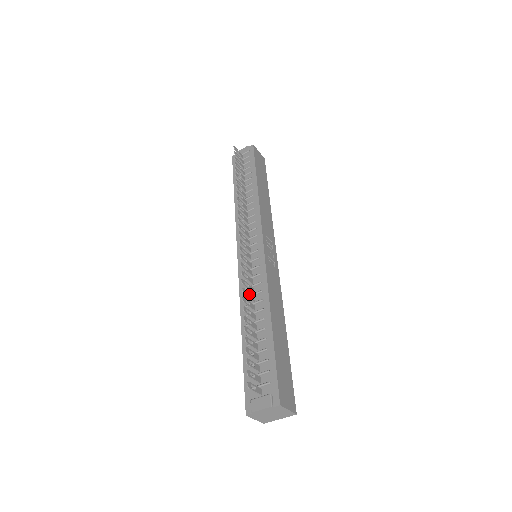
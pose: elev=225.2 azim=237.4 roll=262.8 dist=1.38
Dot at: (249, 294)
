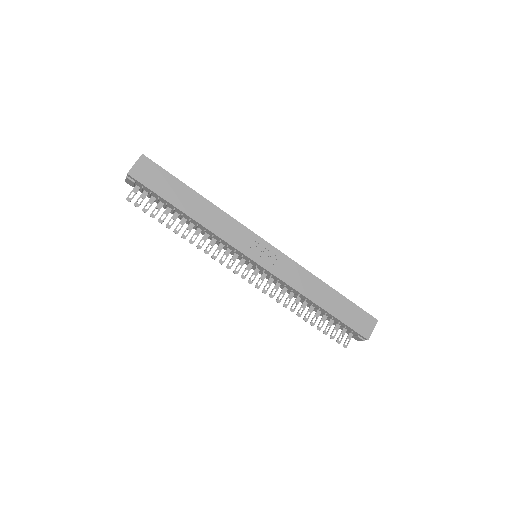
Dot at: occluded
